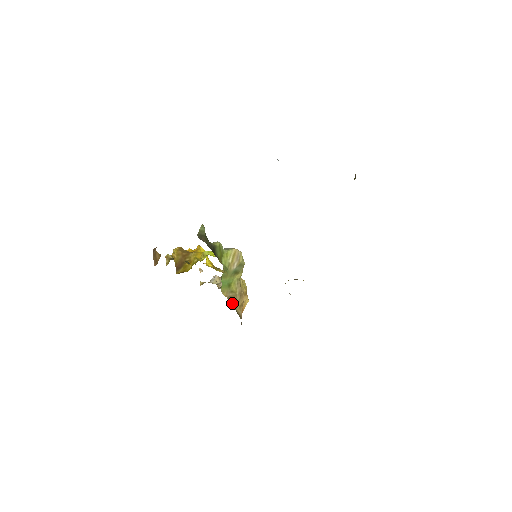
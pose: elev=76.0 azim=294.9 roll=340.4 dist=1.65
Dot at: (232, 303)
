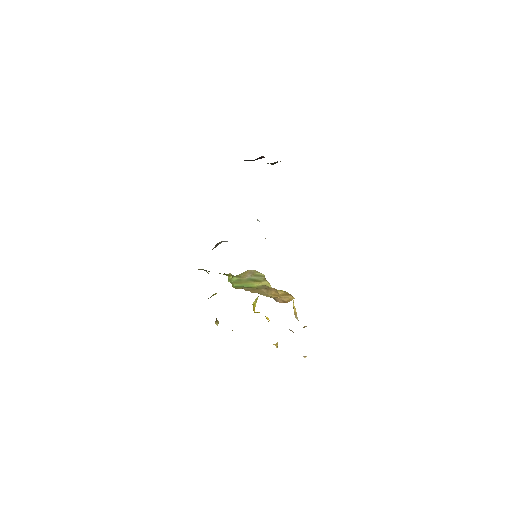
Dot at: occluded
